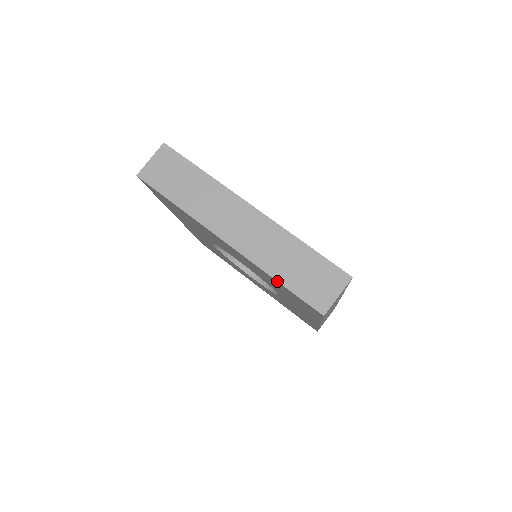
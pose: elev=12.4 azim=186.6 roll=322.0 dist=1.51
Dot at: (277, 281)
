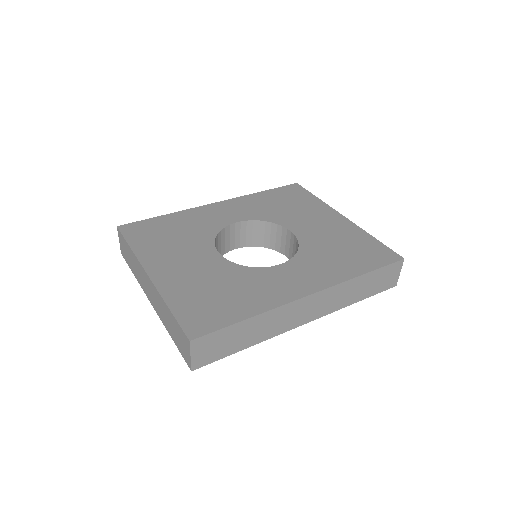
Dot at: occluded
